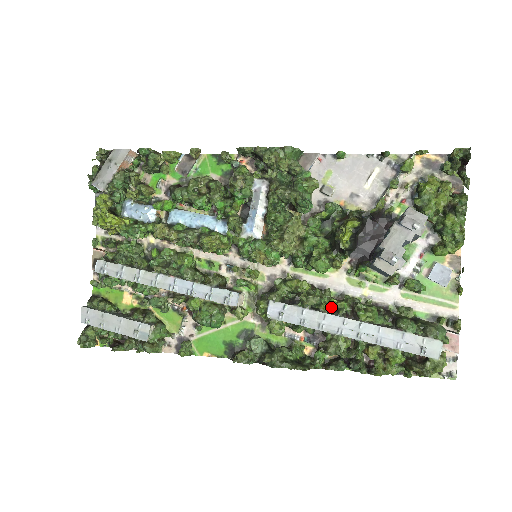
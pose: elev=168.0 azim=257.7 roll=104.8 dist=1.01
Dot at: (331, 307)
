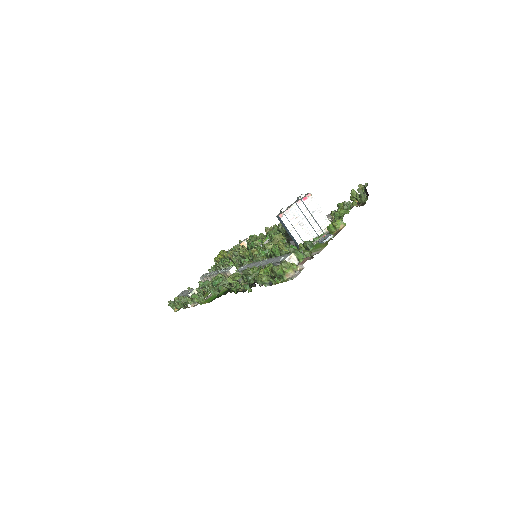
Dot at: occluded
